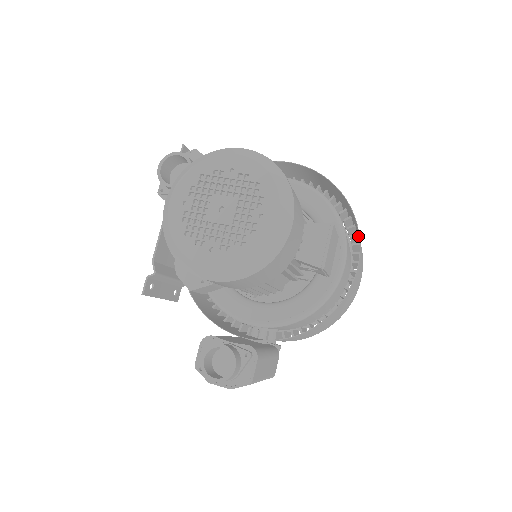
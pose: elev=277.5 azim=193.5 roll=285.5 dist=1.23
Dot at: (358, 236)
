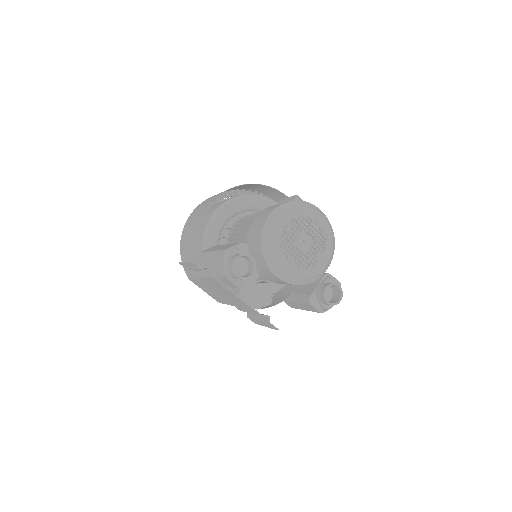
Dot at: (255, 192)
